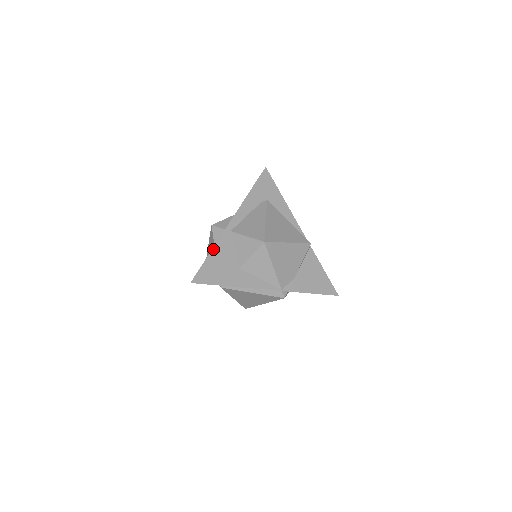
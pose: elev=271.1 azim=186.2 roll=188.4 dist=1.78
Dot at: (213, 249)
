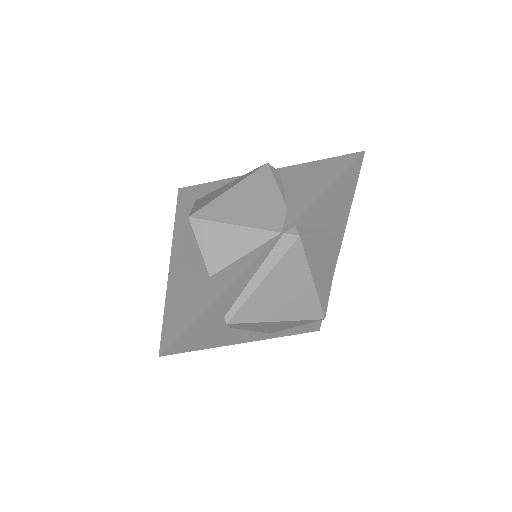
Dot at: (166, 298)
